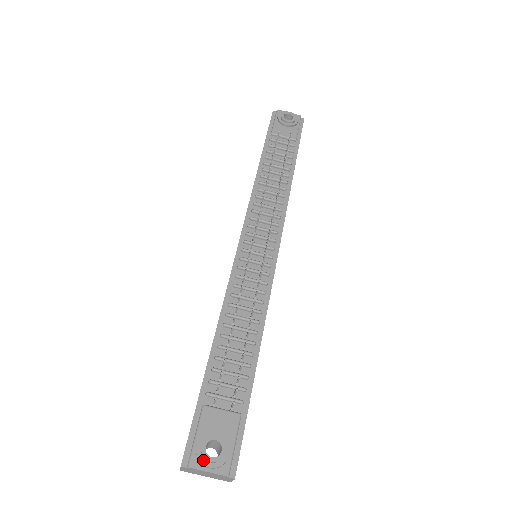
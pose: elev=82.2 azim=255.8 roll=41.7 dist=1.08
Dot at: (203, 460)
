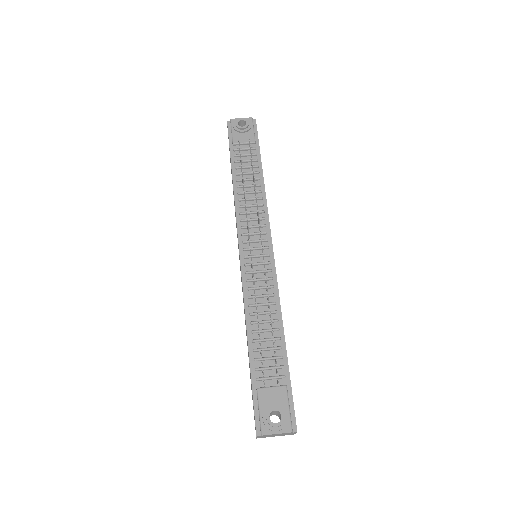
Dot at: (271, 427)
